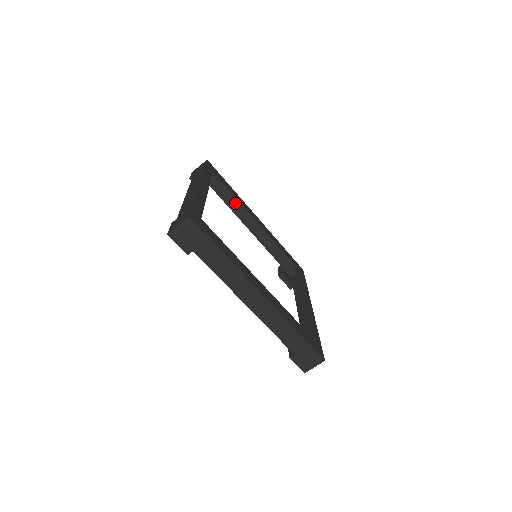
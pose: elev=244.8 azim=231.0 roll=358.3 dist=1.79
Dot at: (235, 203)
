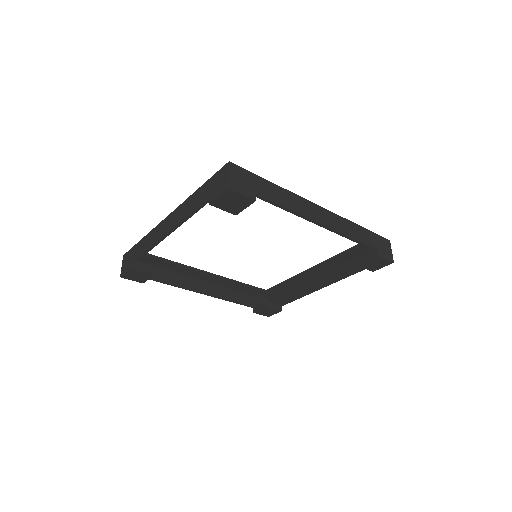
Dot at: (177, 278)
